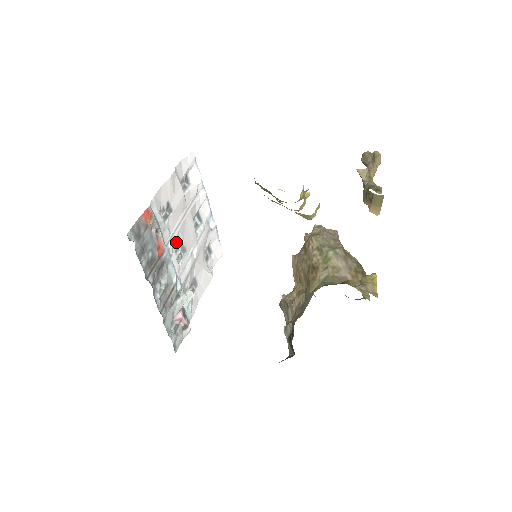
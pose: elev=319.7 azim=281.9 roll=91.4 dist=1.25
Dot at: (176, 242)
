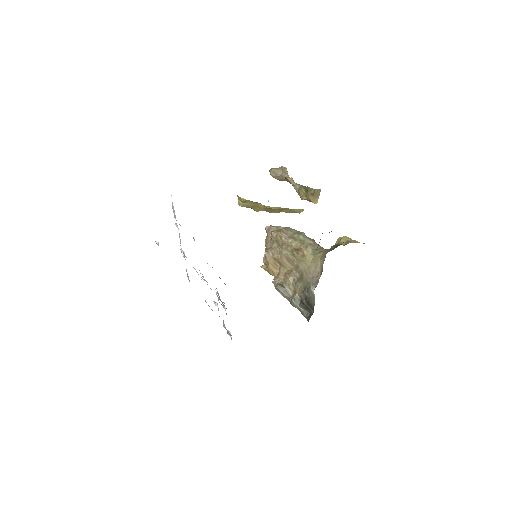
Dot at: occluded
